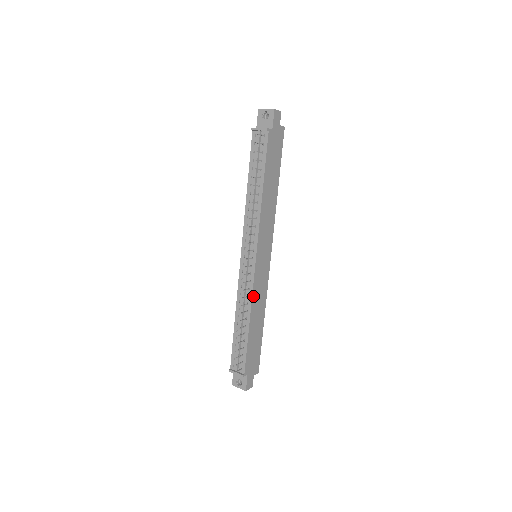
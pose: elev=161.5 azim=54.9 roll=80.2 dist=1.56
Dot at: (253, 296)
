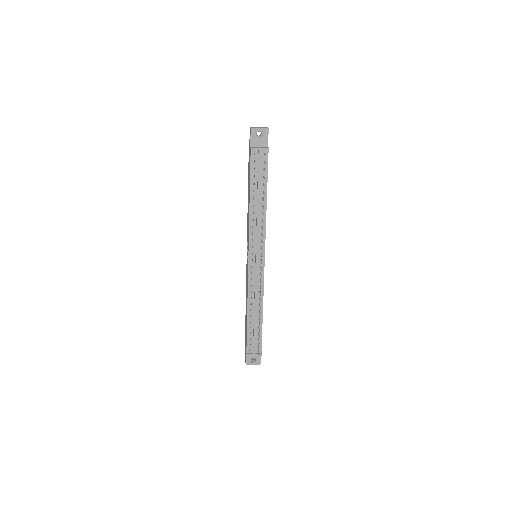
Dot at: (263, 290)
